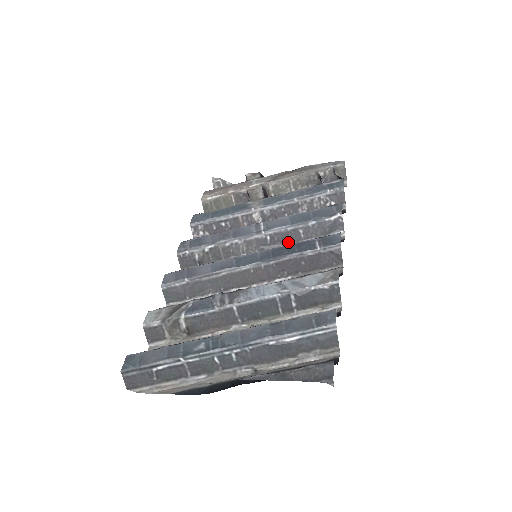
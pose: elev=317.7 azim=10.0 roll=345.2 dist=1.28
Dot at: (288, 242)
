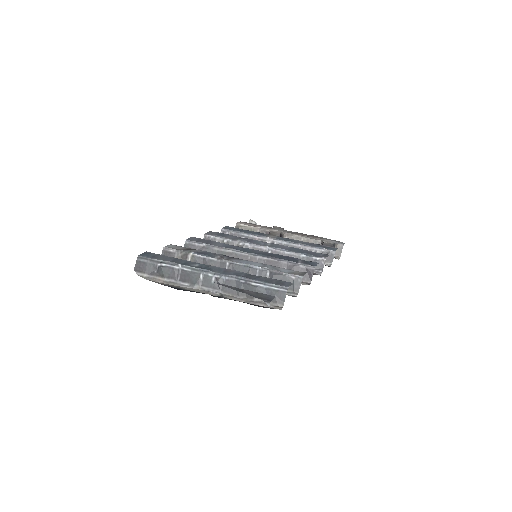
Dot at: occluded
